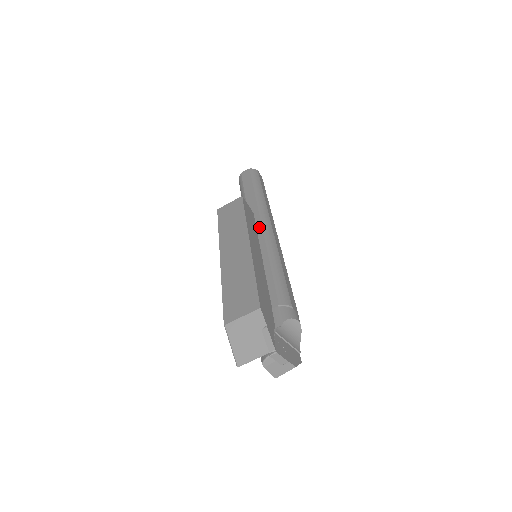
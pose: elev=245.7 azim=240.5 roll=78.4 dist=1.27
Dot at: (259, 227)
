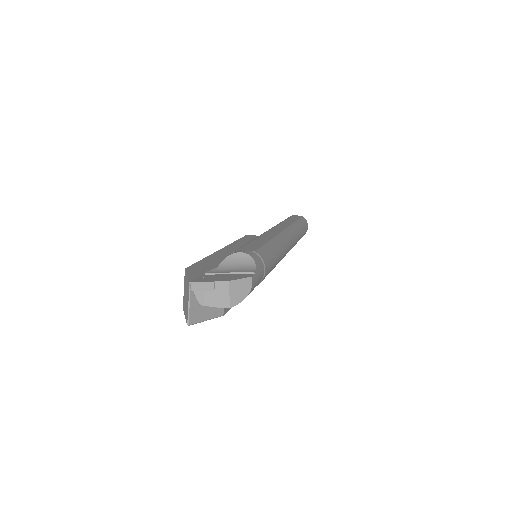
Dot at: occluded
